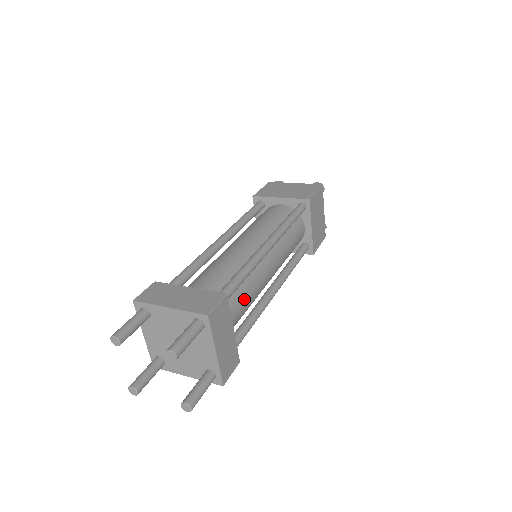
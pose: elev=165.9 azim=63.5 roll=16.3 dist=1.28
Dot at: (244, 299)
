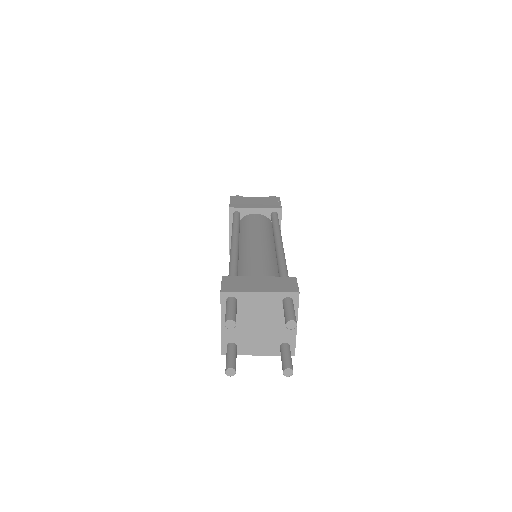
Dot at: occluded
